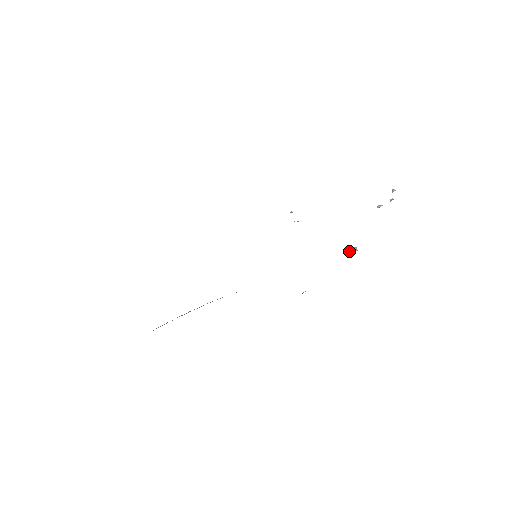
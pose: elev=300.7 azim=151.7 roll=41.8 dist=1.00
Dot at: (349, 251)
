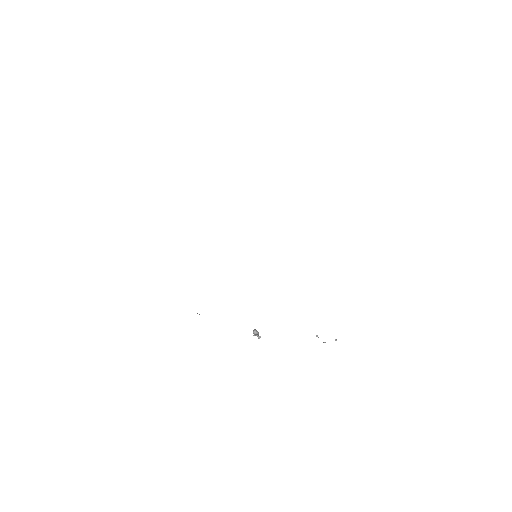
Dot at: (256, 333)
